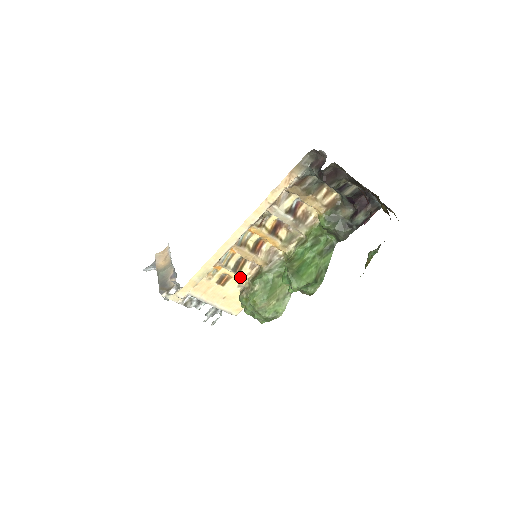
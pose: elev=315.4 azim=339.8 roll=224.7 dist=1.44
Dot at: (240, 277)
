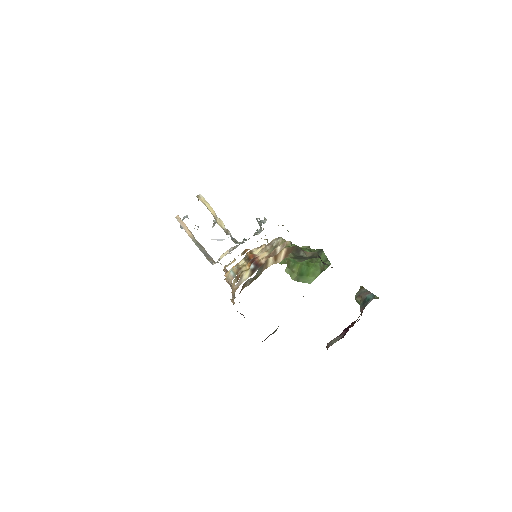
Dot at: occluded
